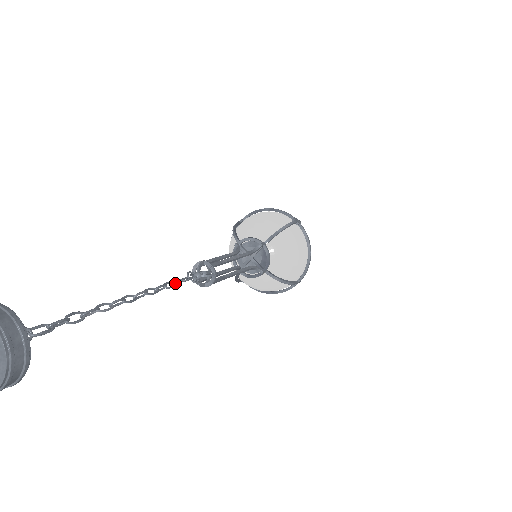
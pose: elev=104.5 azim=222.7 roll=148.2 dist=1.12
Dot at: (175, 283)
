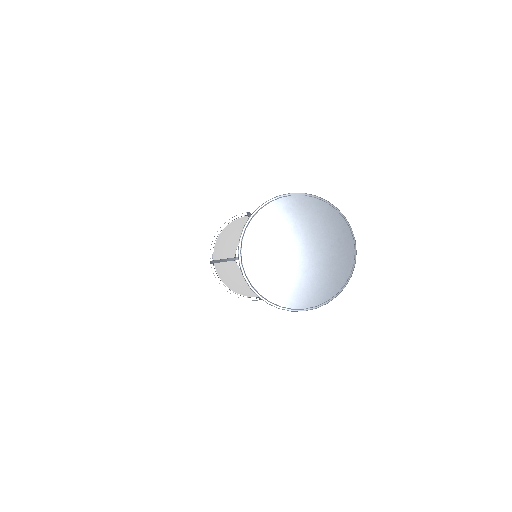
Dot at: occluded
